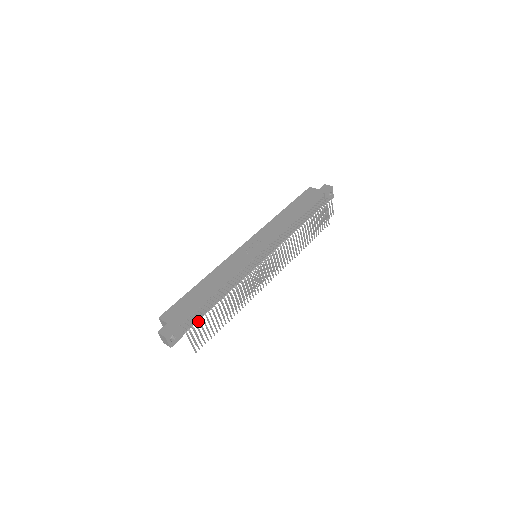
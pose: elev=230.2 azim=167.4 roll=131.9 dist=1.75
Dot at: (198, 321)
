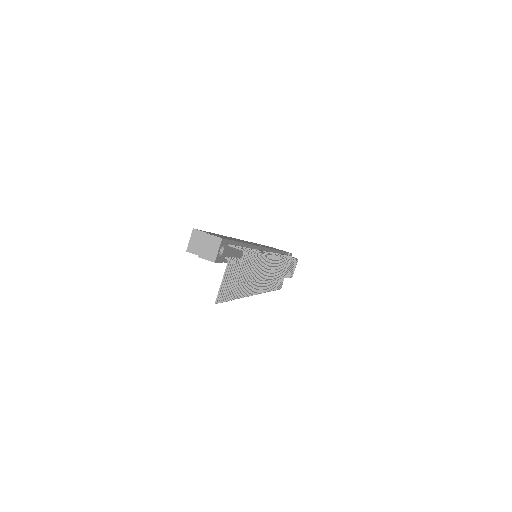
Dot at: (248, 251)
